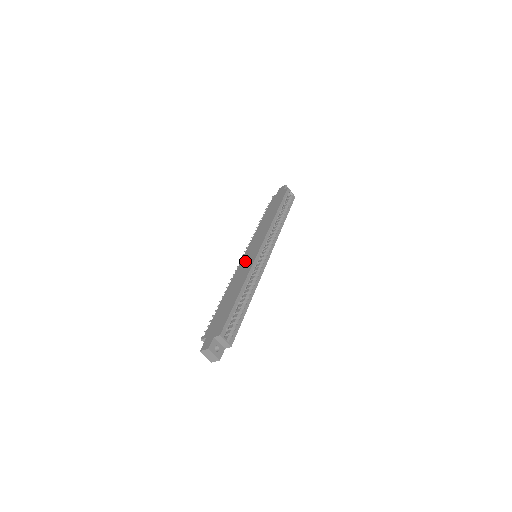
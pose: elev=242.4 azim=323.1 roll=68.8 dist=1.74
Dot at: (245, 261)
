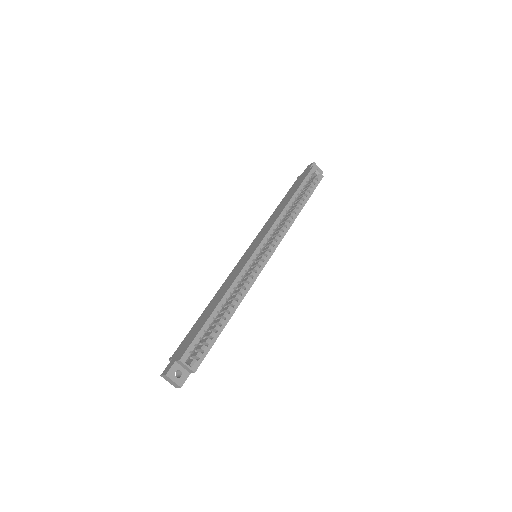
Dot at: (240, 263)
